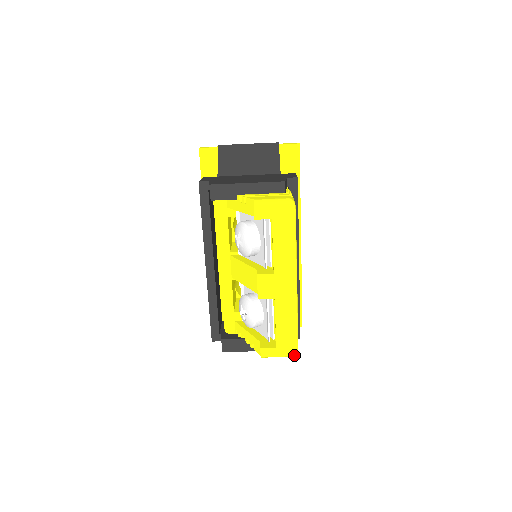
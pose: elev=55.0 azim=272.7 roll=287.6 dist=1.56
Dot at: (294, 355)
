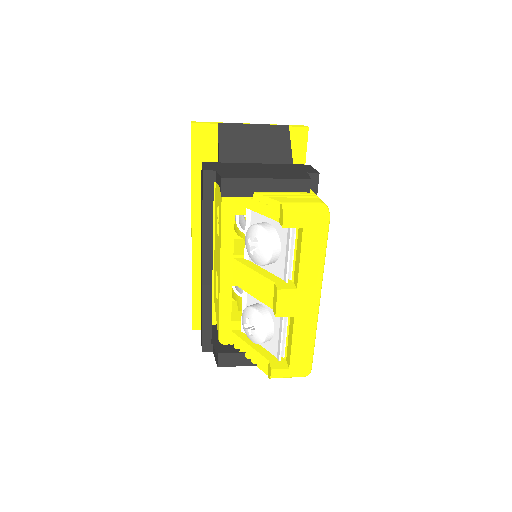
Dot at: (307, 375)
